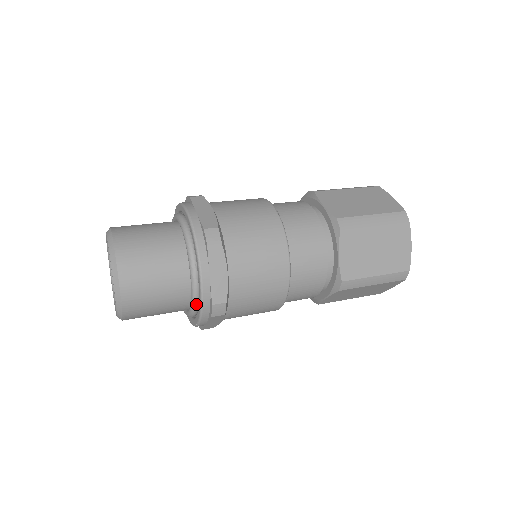
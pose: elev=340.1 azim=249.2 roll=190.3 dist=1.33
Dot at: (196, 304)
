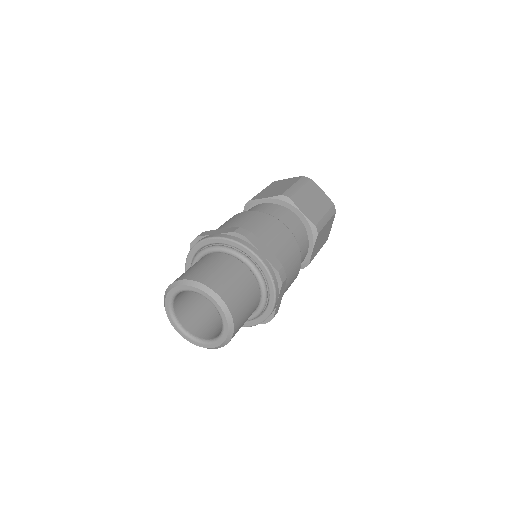
Dot at: (255, 318)
